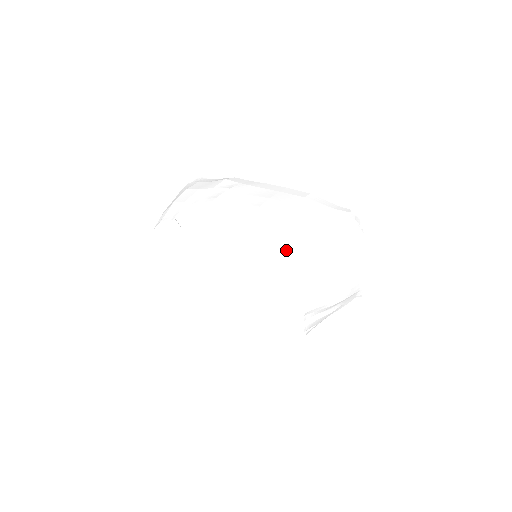
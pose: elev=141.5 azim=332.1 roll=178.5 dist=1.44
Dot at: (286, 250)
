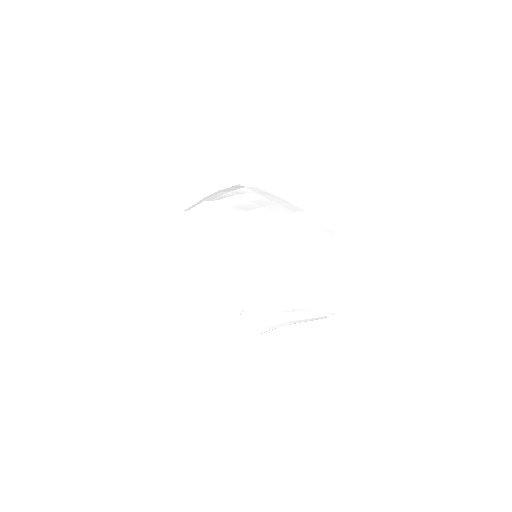
Dot at: (244, 248)
